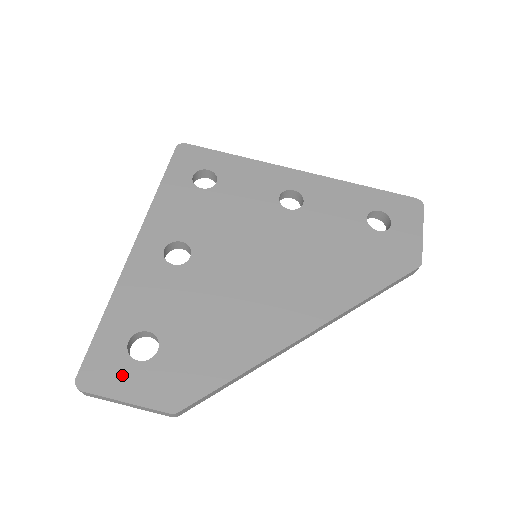
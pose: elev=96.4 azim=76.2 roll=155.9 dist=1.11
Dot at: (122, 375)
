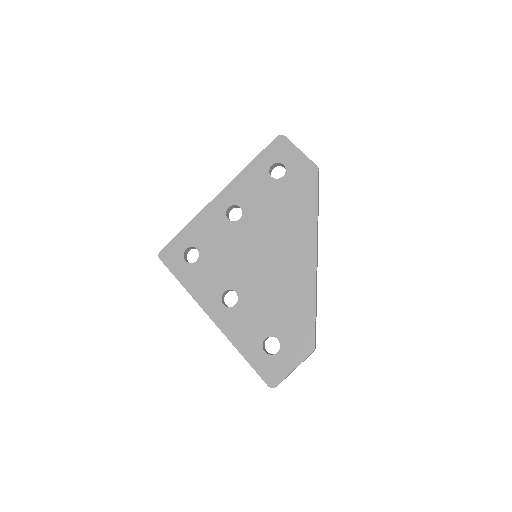
Dot at: (280, 364)
